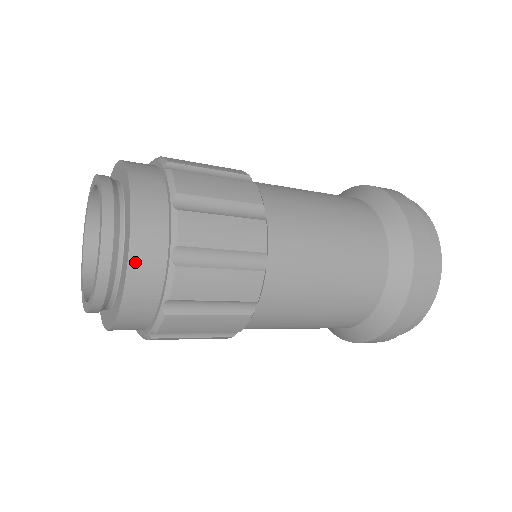
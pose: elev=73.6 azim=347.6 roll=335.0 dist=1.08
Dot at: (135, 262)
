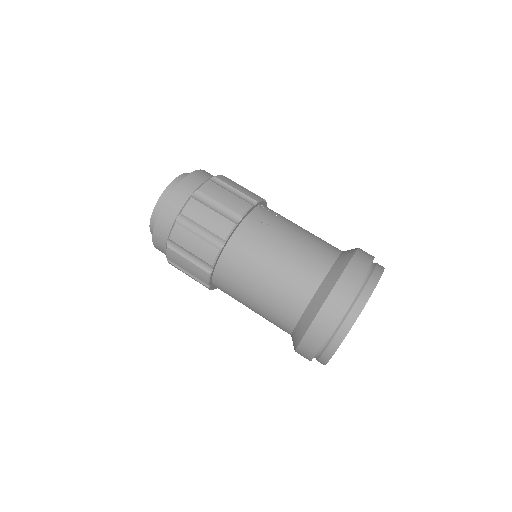
Dot at: (156, 234)
